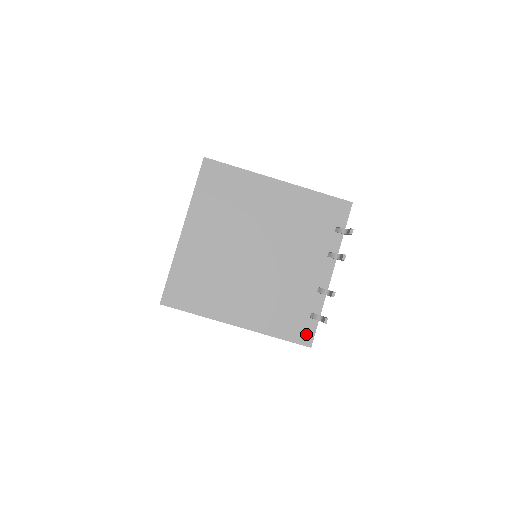
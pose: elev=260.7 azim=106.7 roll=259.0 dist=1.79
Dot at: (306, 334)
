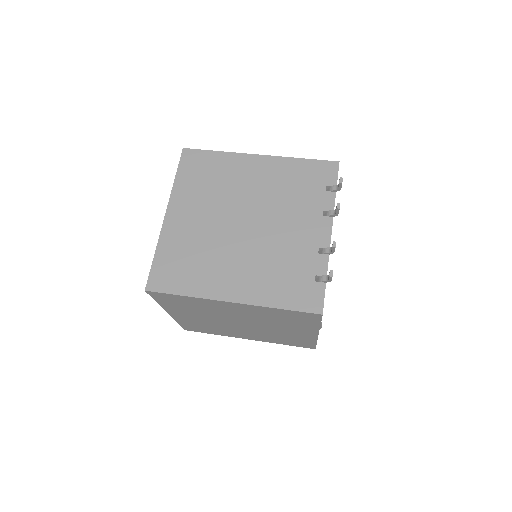
Dot at: (314, 300)
